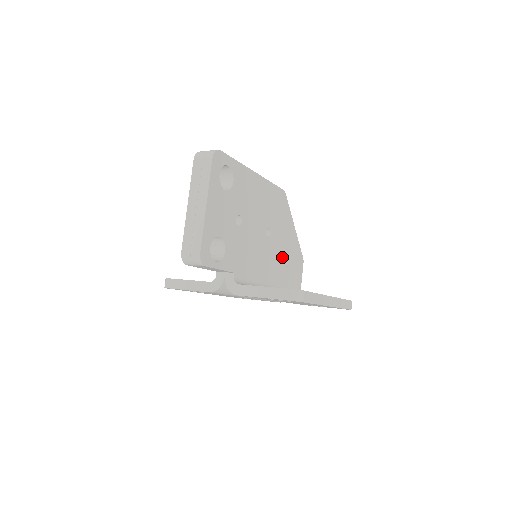
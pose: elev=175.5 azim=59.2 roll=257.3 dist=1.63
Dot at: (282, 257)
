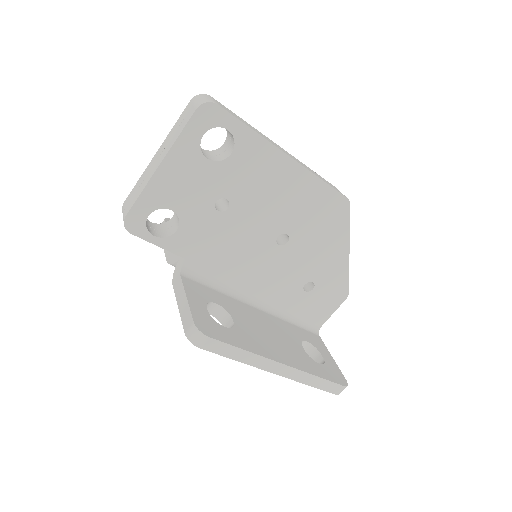
Dot at: (300, 276)
